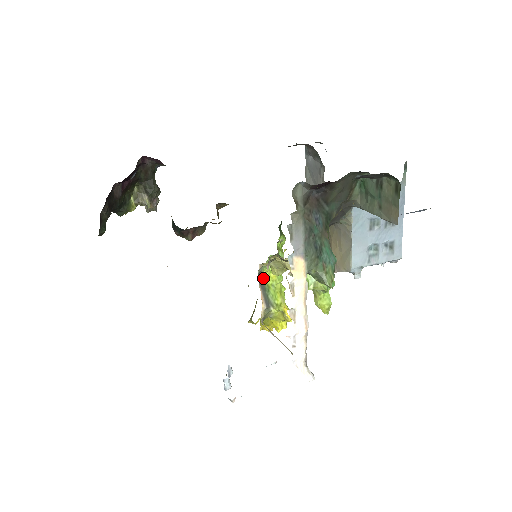
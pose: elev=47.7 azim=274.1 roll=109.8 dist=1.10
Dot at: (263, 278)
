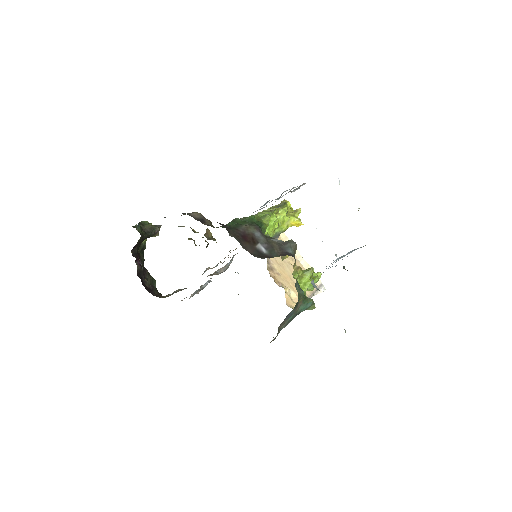
Dot at: occluded
